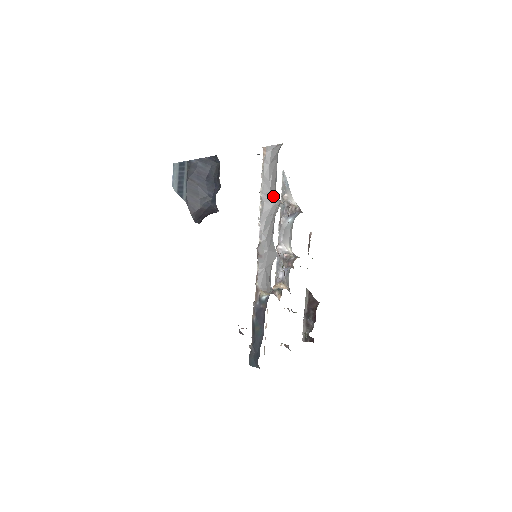
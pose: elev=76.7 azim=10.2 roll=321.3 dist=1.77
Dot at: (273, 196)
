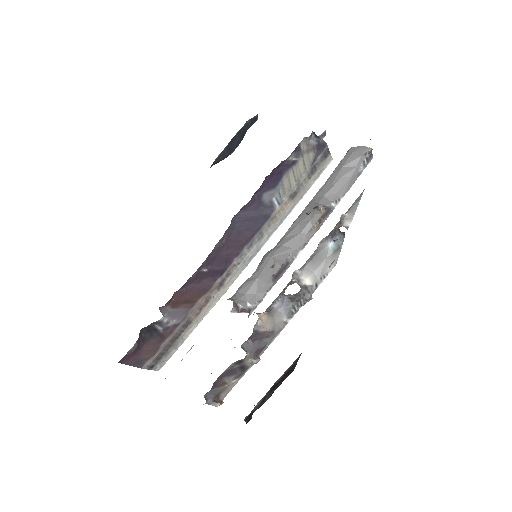
Dot at: (323, 203)
